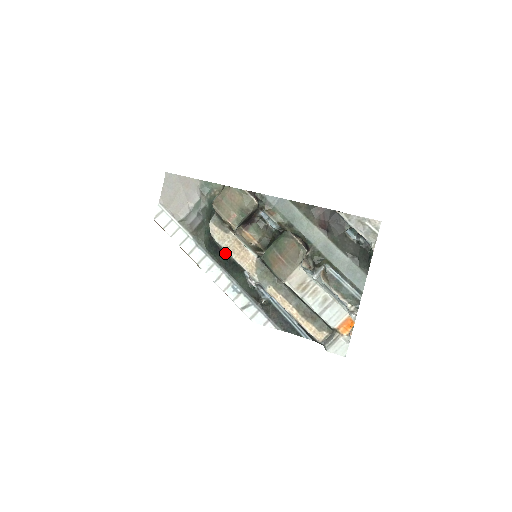
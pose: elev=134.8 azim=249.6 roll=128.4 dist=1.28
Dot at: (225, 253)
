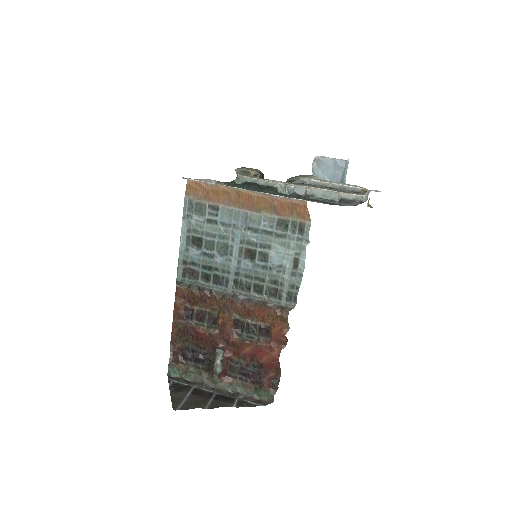
Dot at: (258, 184)
